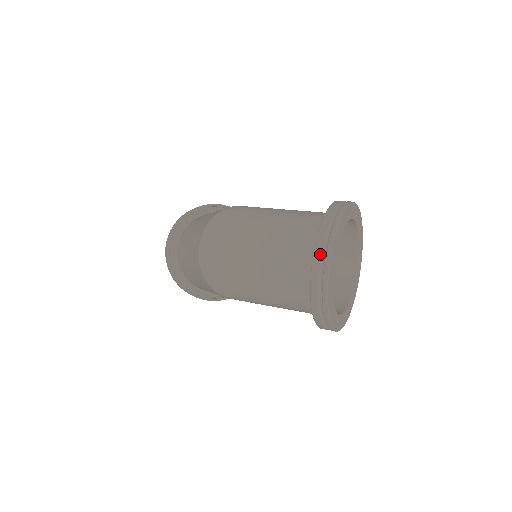
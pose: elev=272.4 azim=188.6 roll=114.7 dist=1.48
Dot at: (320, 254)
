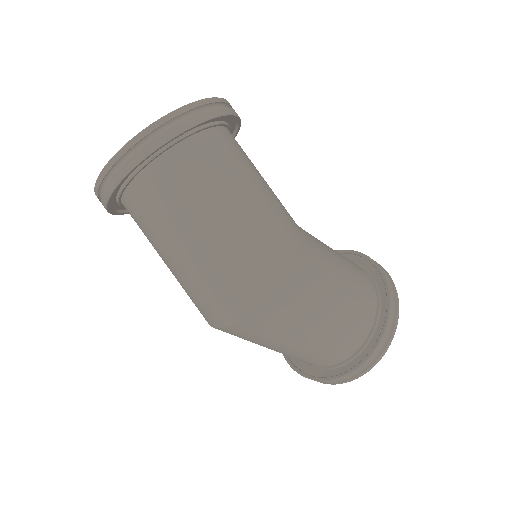
Dot at: (355, 375)
